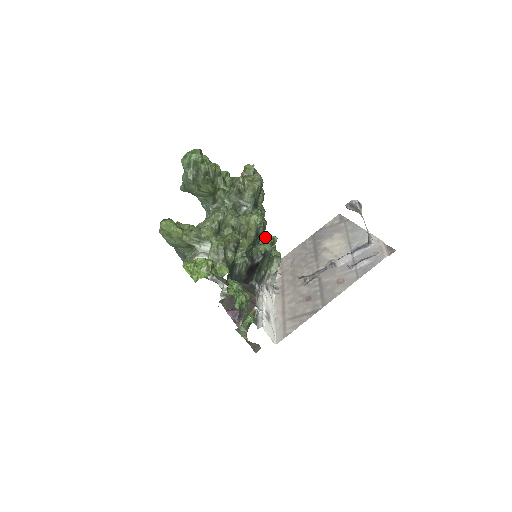
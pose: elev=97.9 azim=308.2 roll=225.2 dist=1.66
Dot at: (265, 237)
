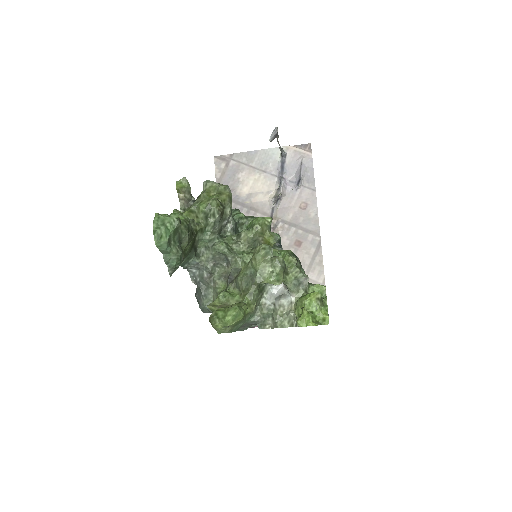
Dot at: occluded
